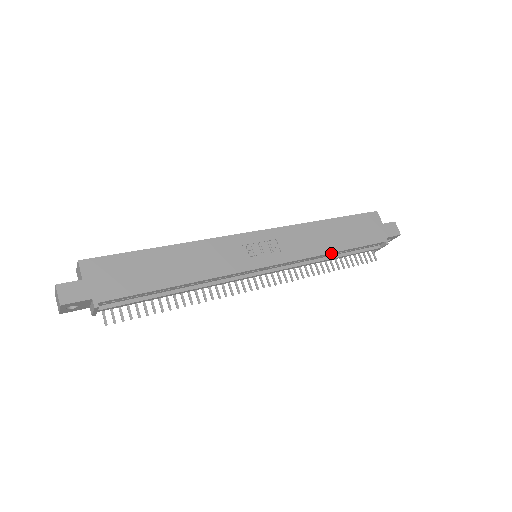
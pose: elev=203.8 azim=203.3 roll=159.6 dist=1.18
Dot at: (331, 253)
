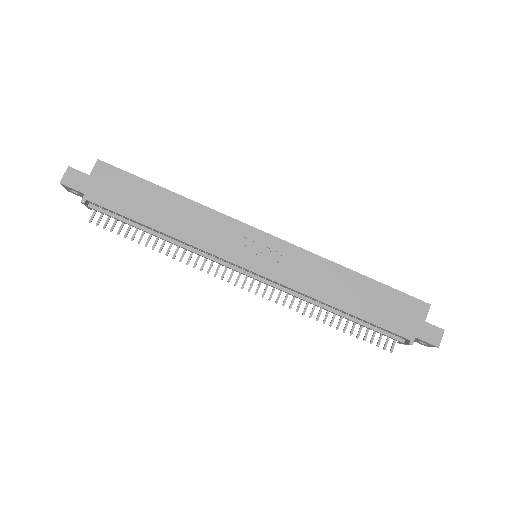
Dot at: (332, 306)
